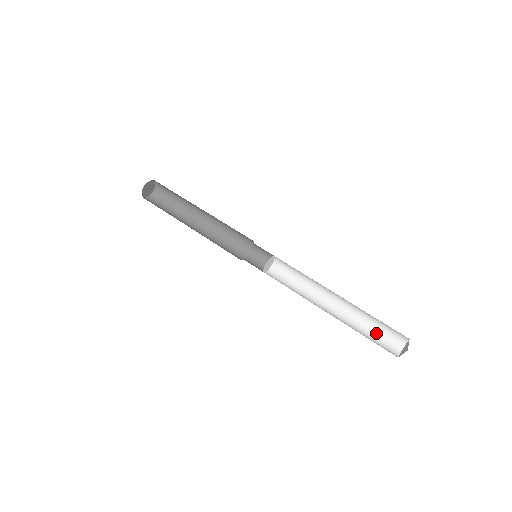
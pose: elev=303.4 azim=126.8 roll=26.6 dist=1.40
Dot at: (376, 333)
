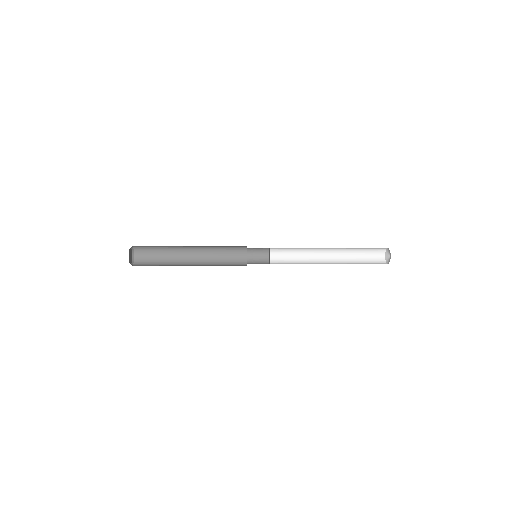
Dot at: occluded
